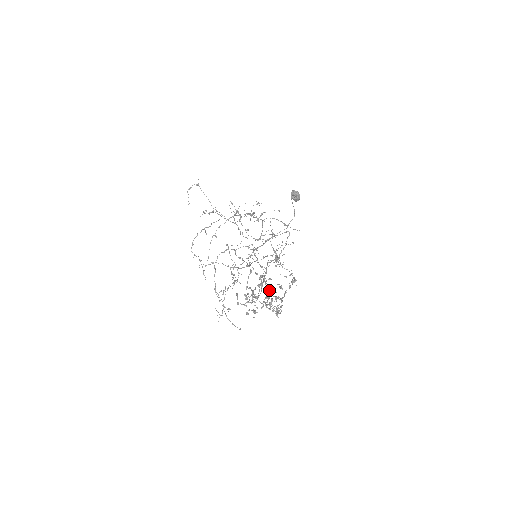
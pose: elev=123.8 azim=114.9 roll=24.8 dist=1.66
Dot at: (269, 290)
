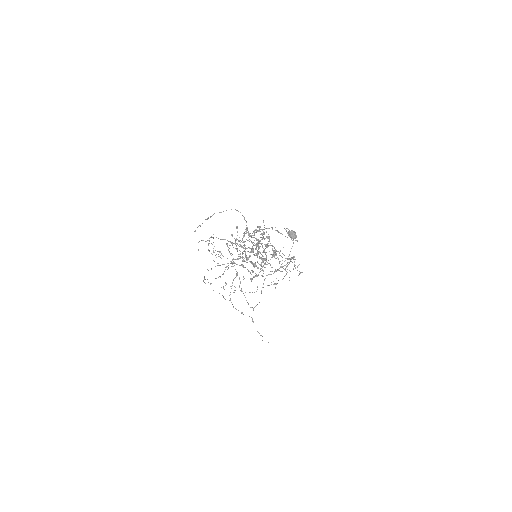
Dot at: (258, 240)
